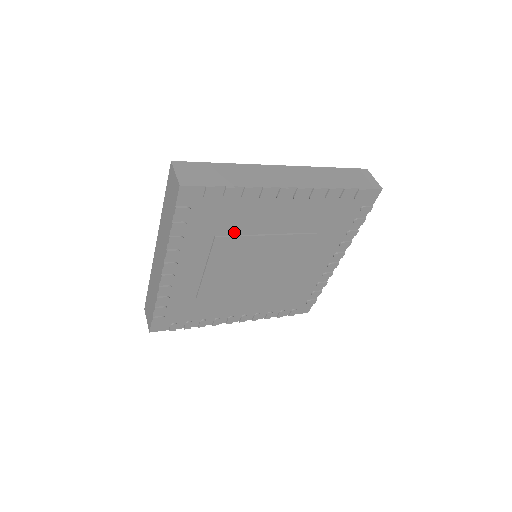
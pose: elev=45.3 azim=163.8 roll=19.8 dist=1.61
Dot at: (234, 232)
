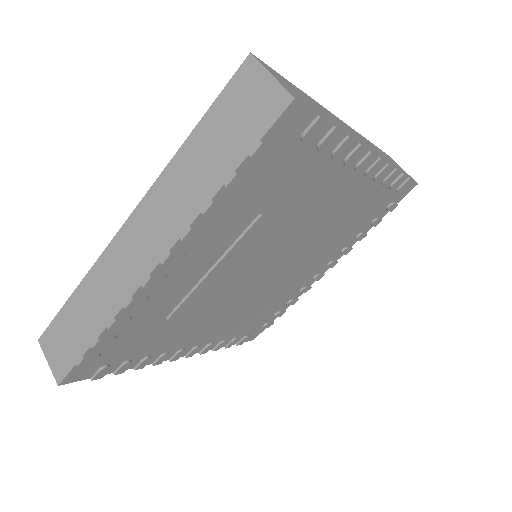
Dot at: (282, 211)
